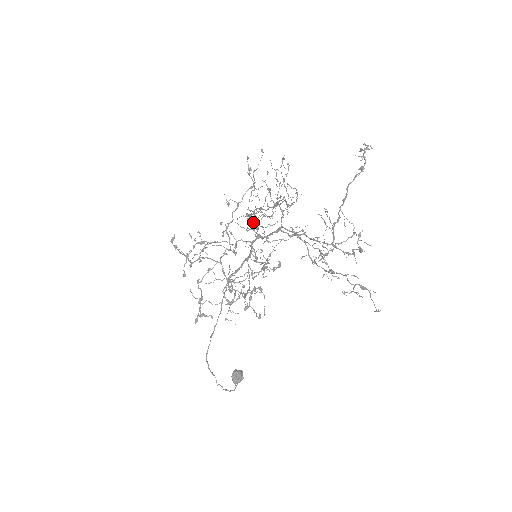
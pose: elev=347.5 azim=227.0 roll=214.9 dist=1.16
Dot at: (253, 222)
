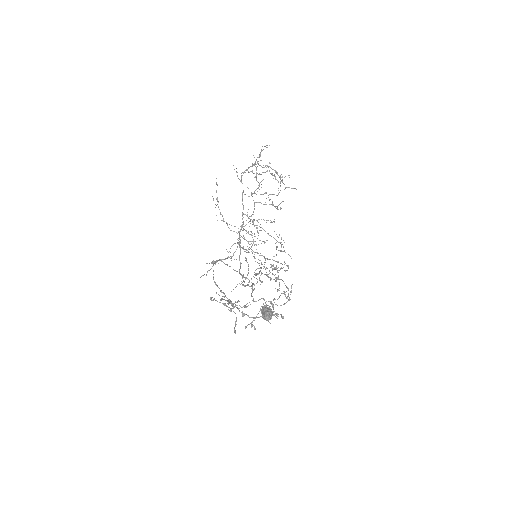
Dot at: (237, 233)
